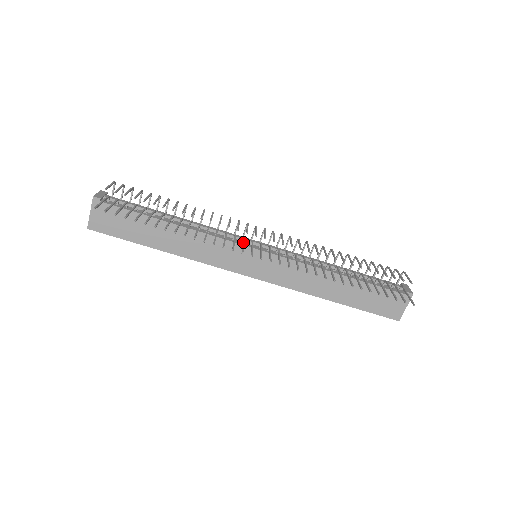
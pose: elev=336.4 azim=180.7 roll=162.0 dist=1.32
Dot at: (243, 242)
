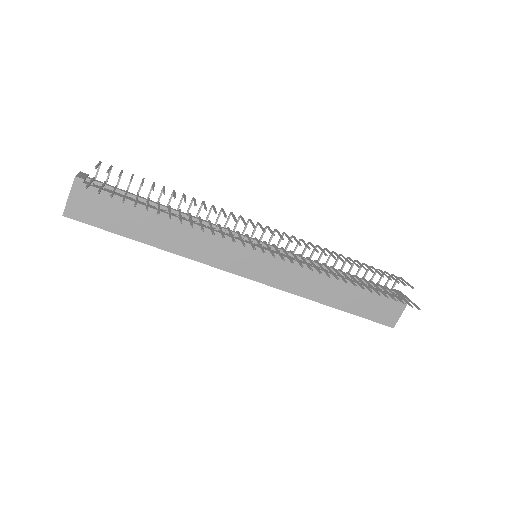
Dot at: (249, 238)
